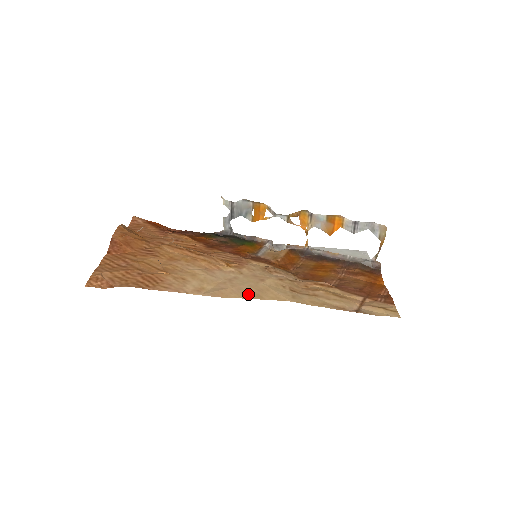
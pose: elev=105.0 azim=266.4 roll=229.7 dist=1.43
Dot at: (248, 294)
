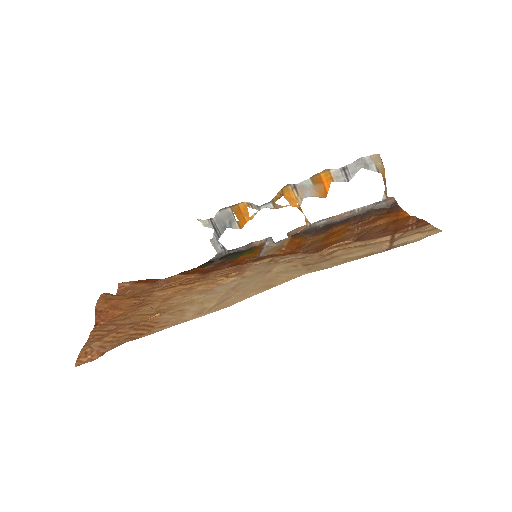
Dot at: (256, 290)
